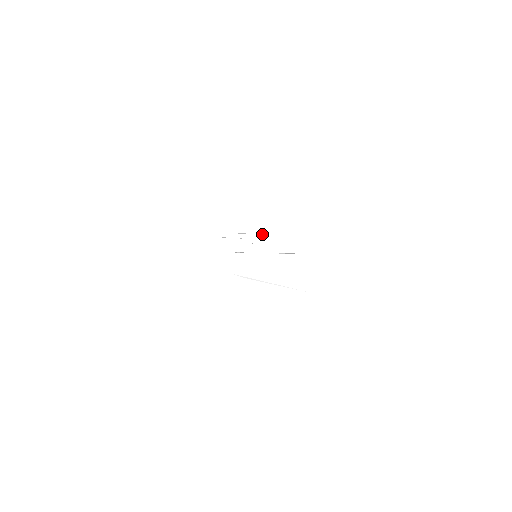
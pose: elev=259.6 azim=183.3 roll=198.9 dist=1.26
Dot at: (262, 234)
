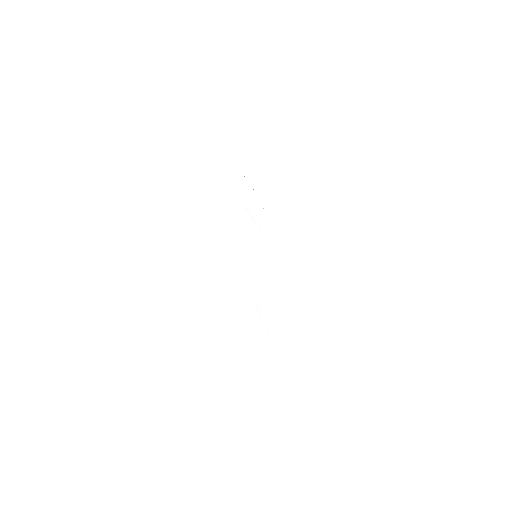
Dot at: (253, 189)
